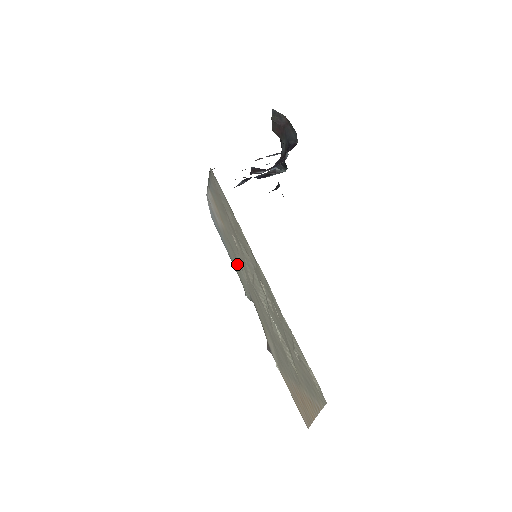
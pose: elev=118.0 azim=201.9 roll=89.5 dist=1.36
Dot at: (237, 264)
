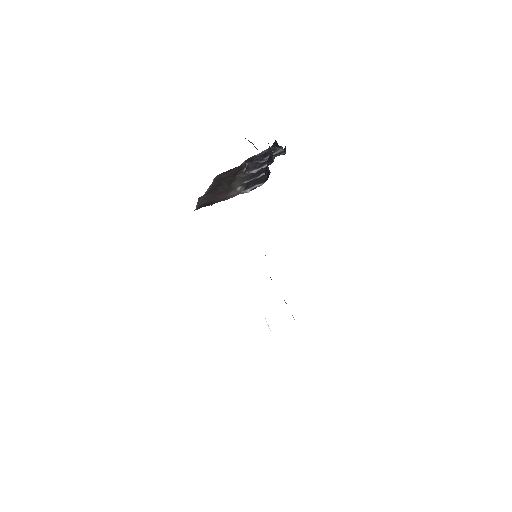
Dot at: occluded
